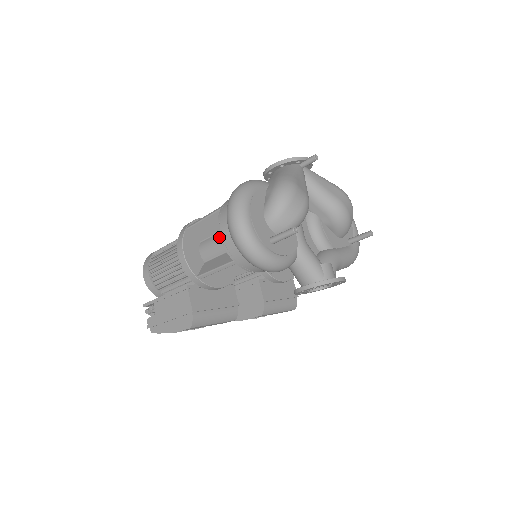
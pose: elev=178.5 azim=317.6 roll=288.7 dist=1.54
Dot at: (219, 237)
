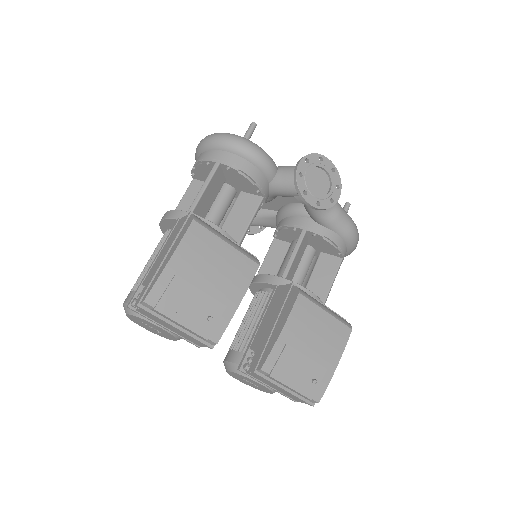
Dot at: occluded
